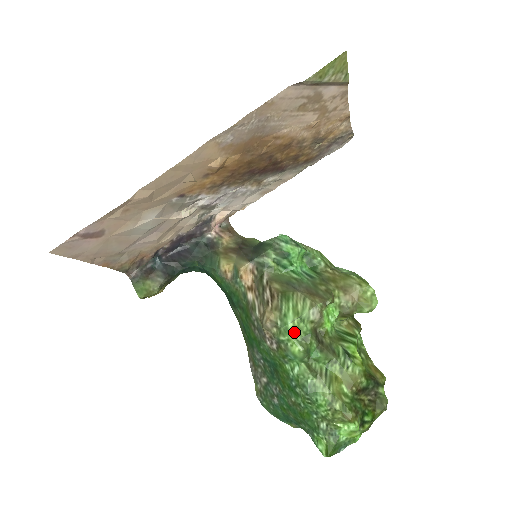
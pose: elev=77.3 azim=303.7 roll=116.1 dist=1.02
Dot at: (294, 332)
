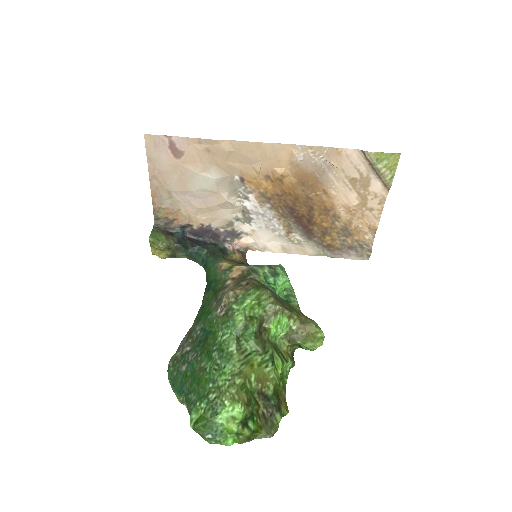
Dot at: (247, 307)
